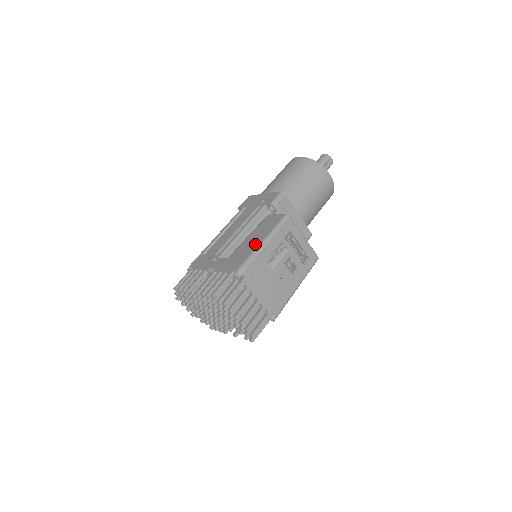
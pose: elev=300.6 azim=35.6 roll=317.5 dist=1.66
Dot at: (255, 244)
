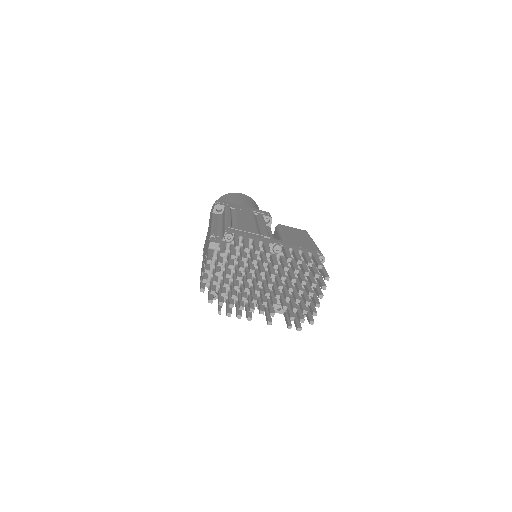
Dot at: (309, 241)
